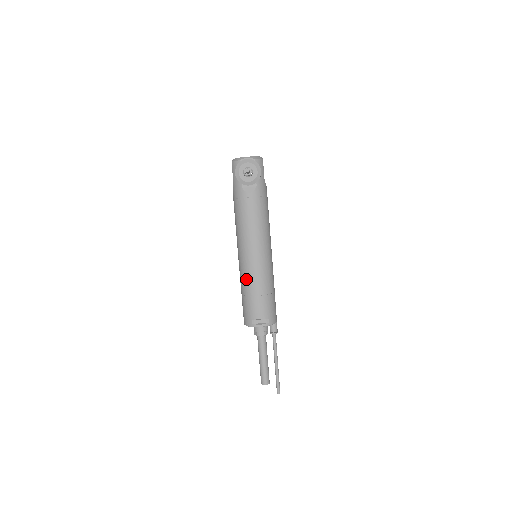
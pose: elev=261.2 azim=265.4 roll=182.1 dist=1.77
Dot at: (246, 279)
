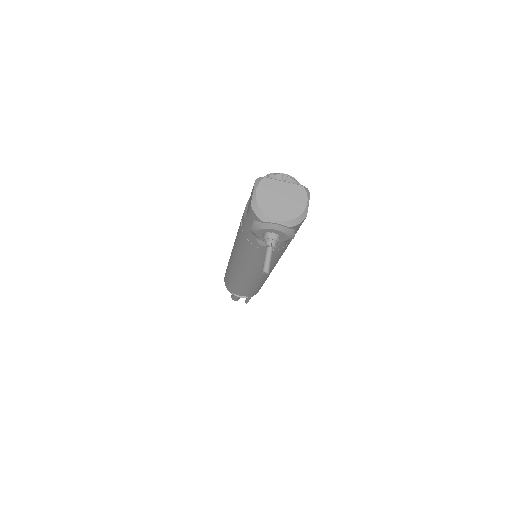
Dot at: (235, 277)
